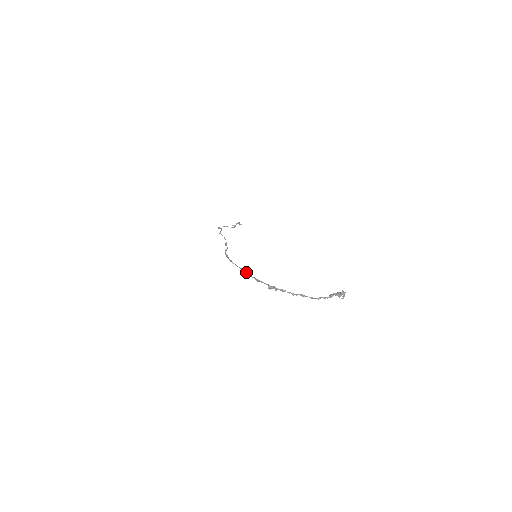
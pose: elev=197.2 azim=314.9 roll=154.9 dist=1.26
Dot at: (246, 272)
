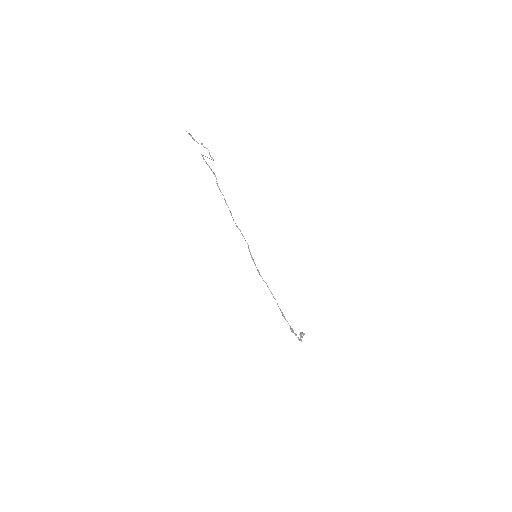
Dot at: occluded
